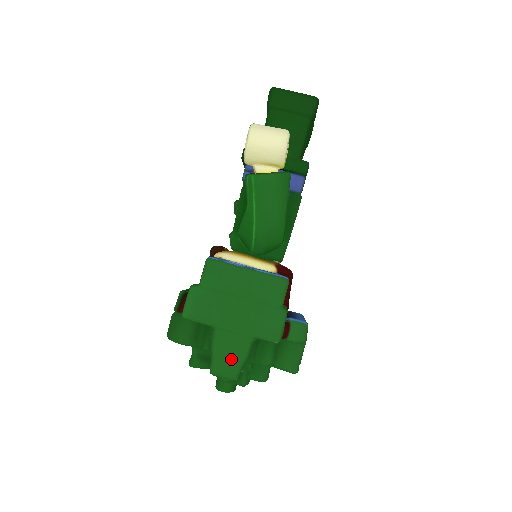
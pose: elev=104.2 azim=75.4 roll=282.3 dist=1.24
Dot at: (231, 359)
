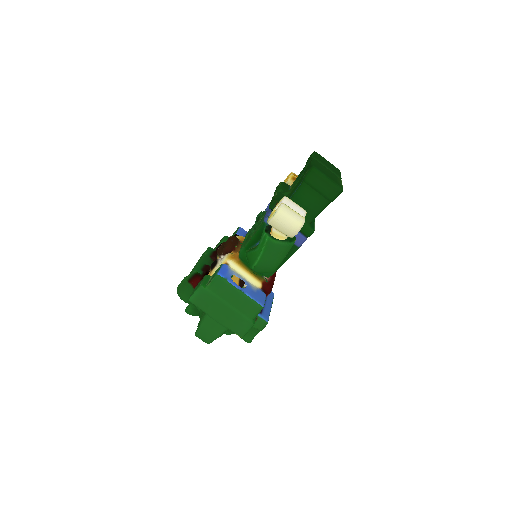
Dot at: (210, 334)
